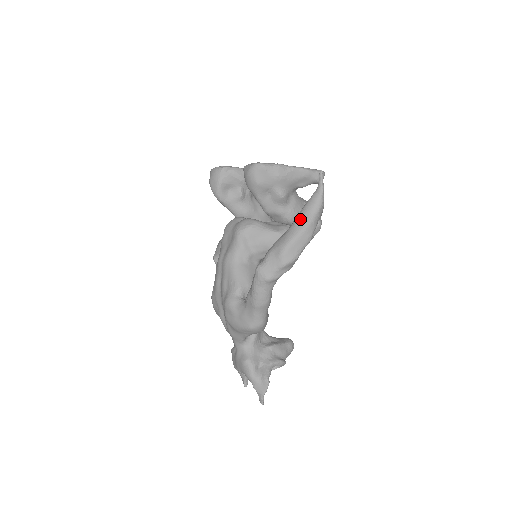
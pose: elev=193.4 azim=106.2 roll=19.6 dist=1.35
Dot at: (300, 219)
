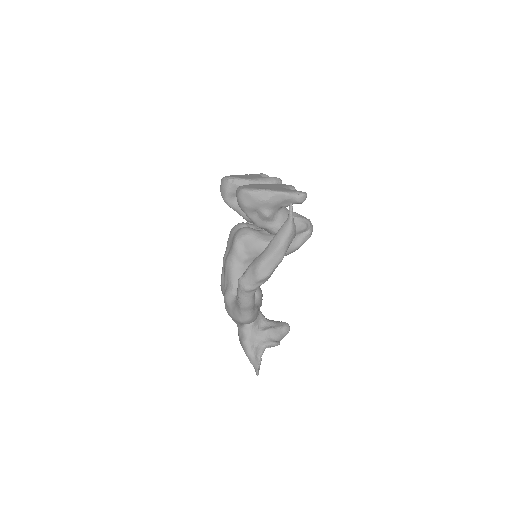
Dot at: (273, 243)
